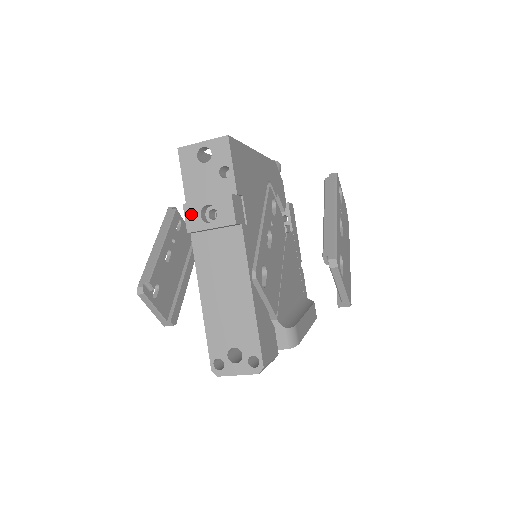
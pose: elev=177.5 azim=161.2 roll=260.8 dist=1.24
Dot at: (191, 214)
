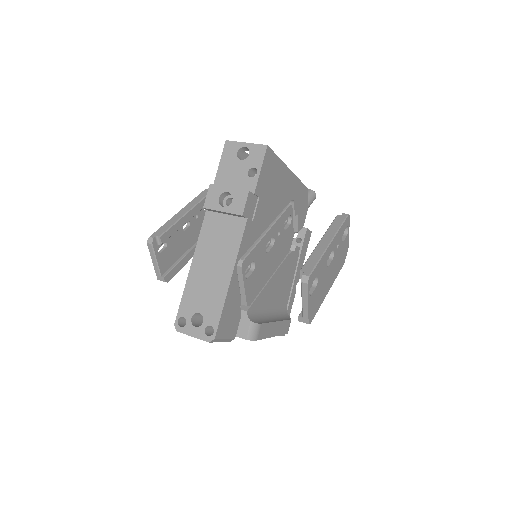
Dot at: (212, 194)
